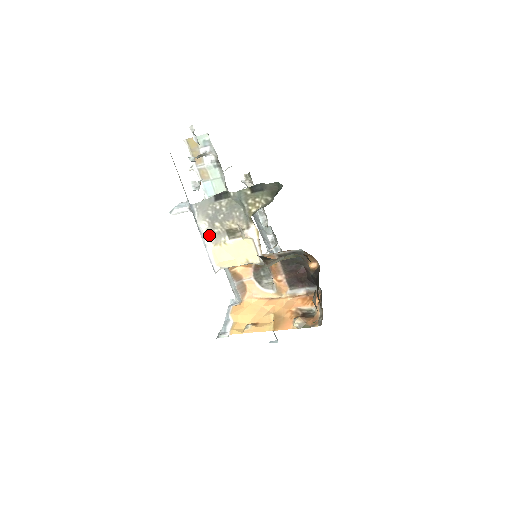
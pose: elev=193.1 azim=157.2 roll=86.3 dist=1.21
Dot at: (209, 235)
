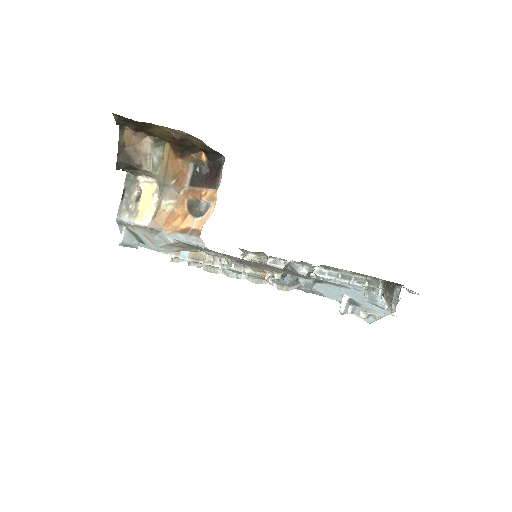
Dot at: (131, 217)
